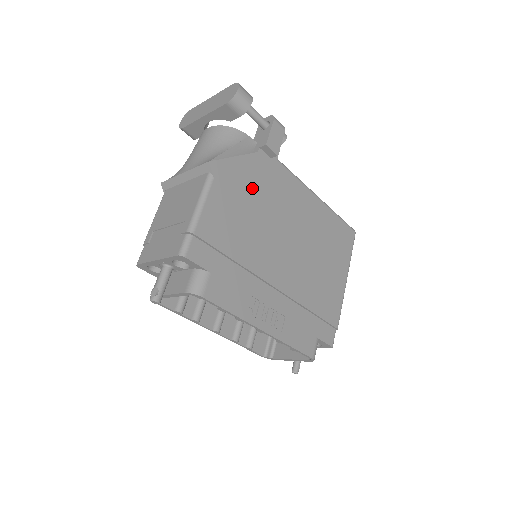
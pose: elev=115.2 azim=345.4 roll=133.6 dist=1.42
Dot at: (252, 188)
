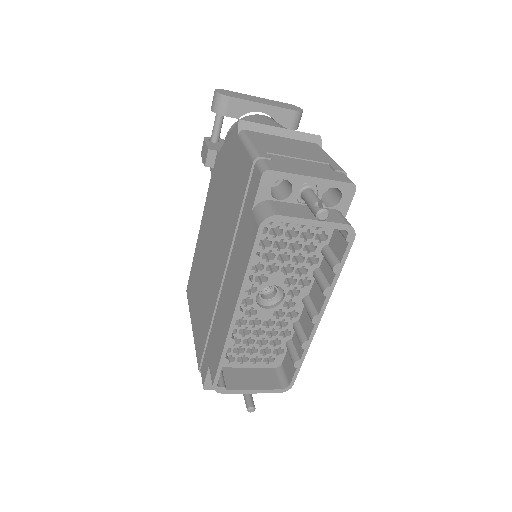
Dot at: occluded
